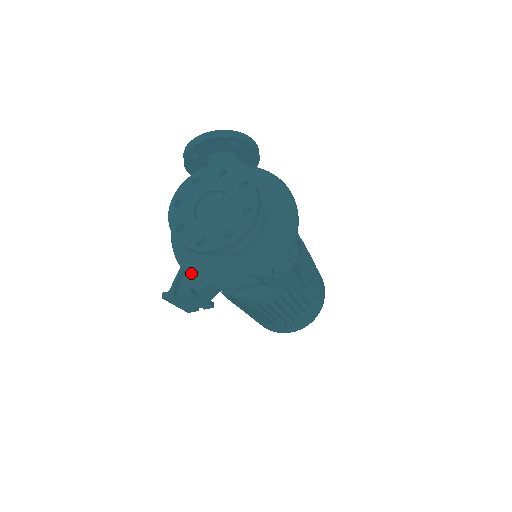
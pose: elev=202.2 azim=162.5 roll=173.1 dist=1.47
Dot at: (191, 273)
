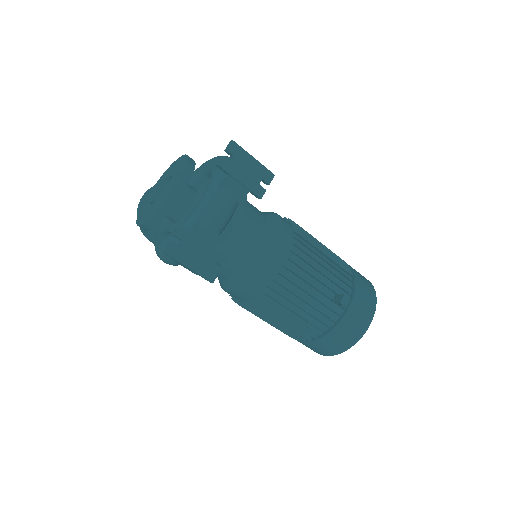
Dot at: occluded
